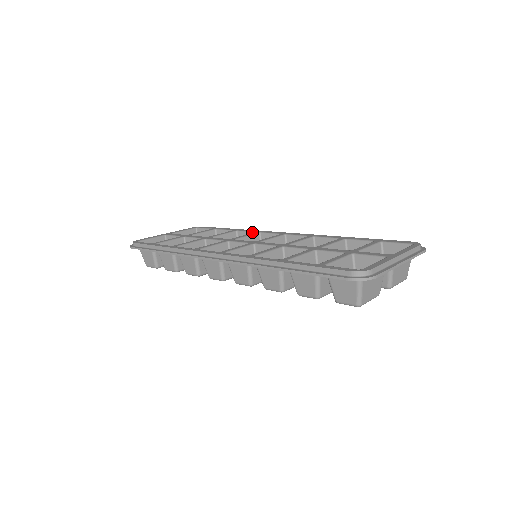
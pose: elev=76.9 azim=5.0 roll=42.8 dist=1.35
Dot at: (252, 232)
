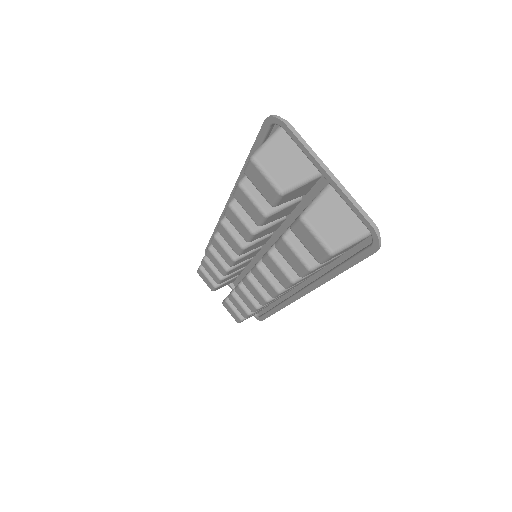
Dot at: occluded
